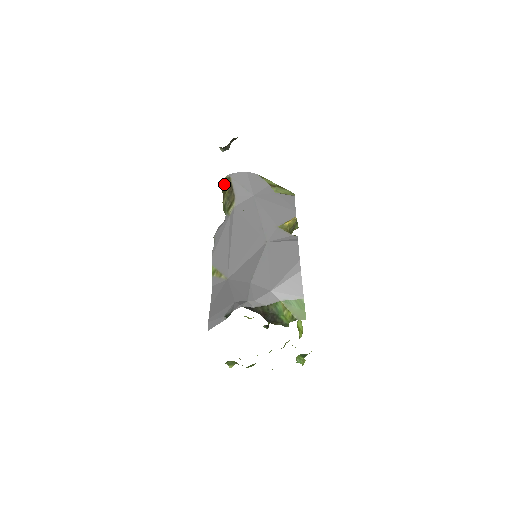
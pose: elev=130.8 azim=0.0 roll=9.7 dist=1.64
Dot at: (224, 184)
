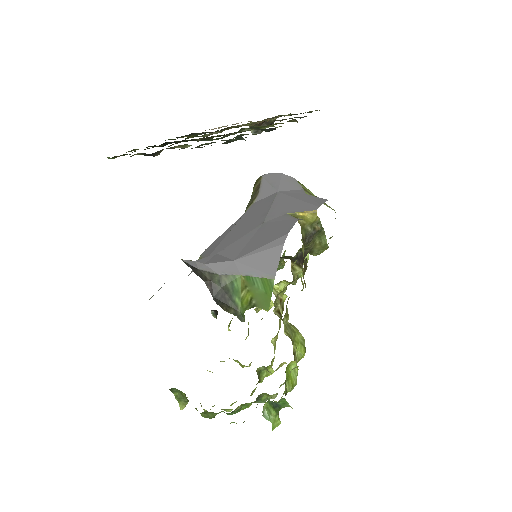
Dot at: (254, 185)
